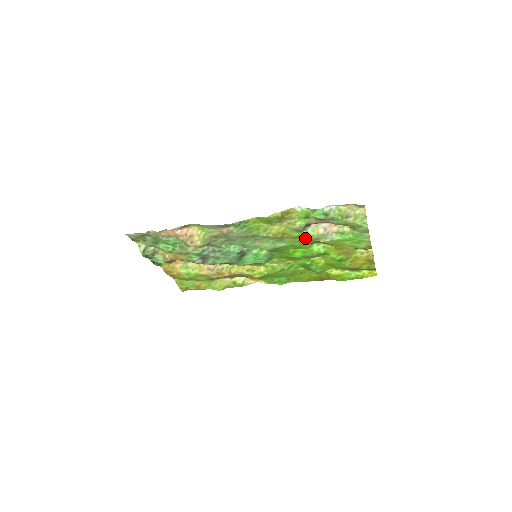
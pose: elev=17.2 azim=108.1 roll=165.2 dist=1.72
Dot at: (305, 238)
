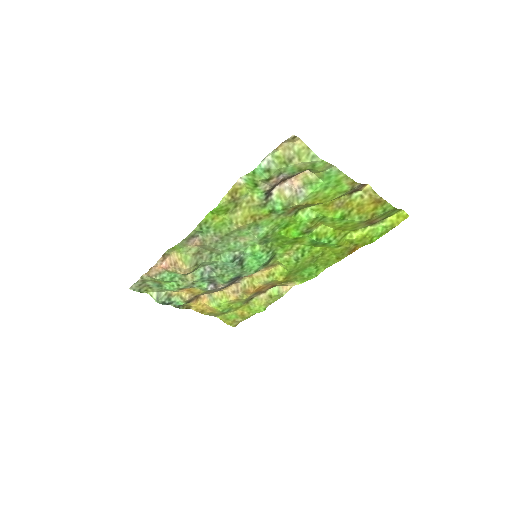
Dot at: (277, 210)
